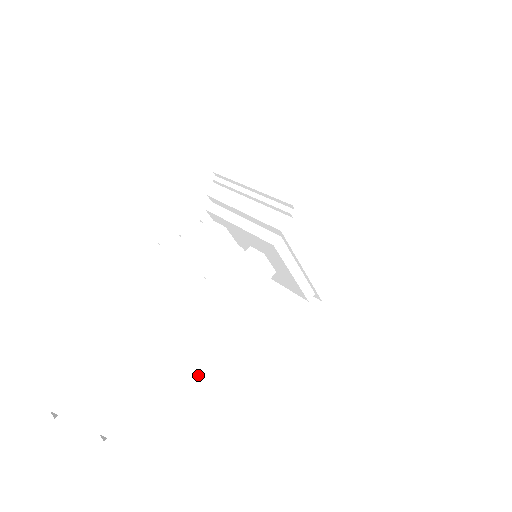
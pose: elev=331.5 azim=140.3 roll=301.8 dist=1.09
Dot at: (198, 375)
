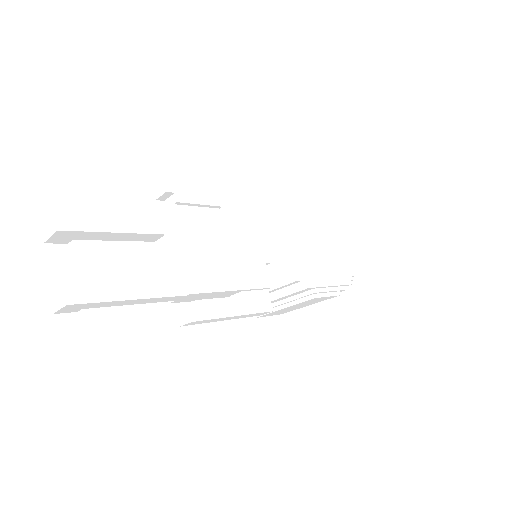
Dot at: (190, 271)
